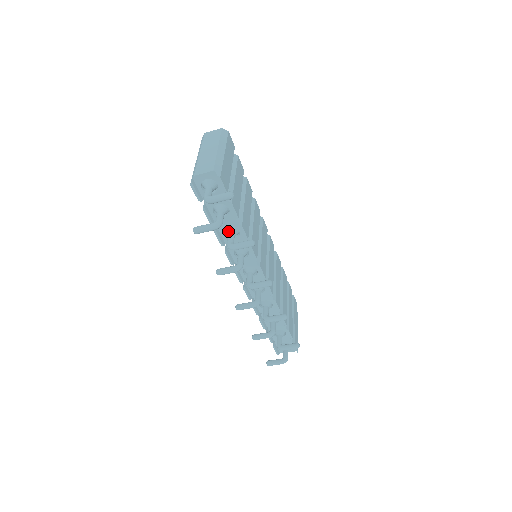
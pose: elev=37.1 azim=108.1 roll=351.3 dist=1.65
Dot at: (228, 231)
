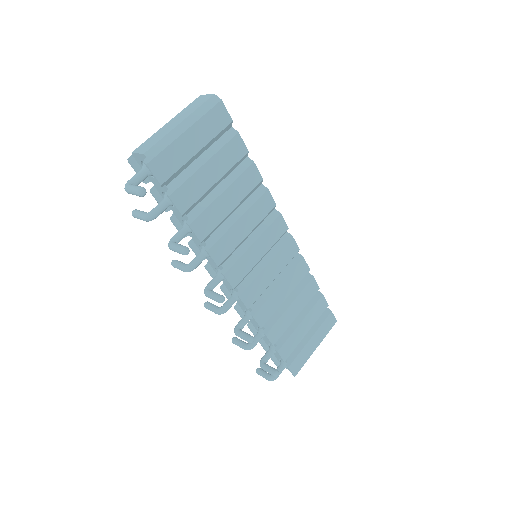
Dot at: (183, 224)
